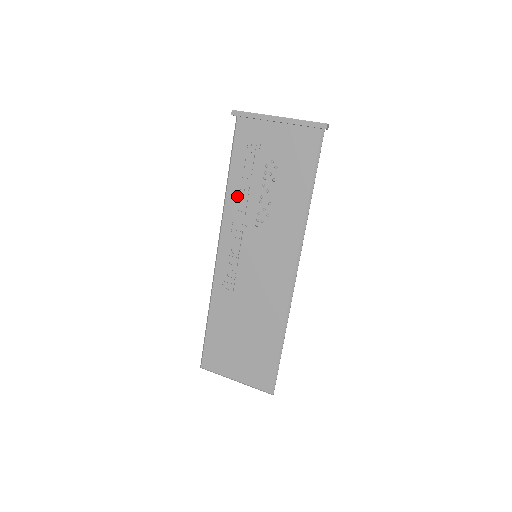
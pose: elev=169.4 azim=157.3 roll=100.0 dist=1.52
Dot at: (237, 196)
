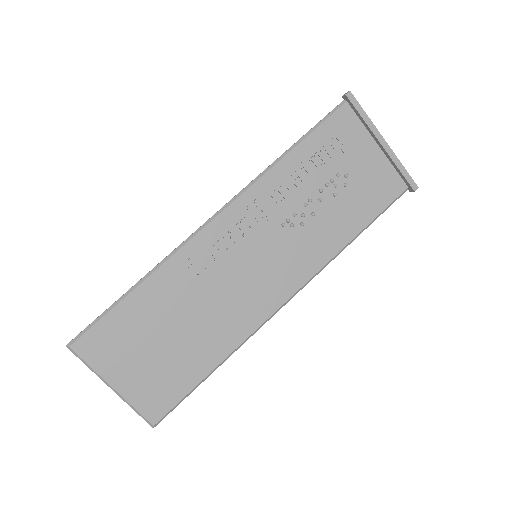
Dot at: (285, 178)
